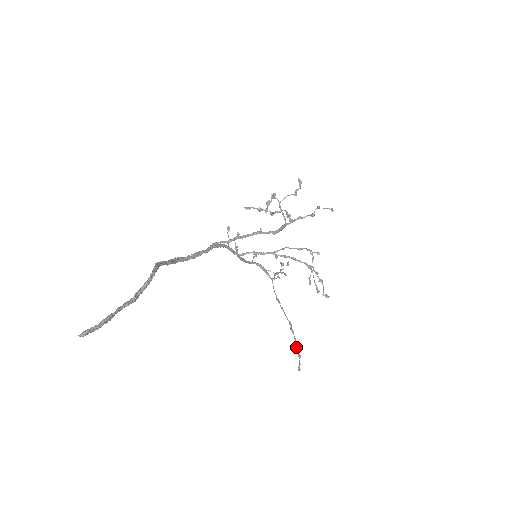
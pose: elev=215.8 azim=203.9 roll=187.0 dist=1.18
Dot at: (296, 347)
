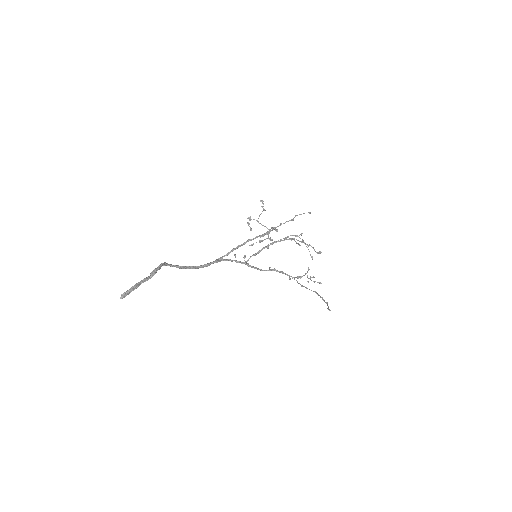
Dot at: (324, 301)
